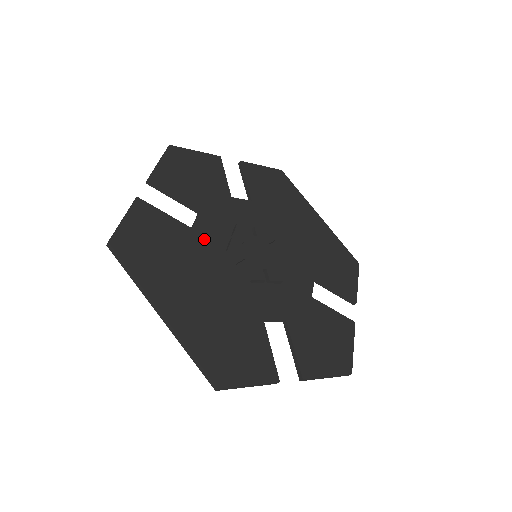
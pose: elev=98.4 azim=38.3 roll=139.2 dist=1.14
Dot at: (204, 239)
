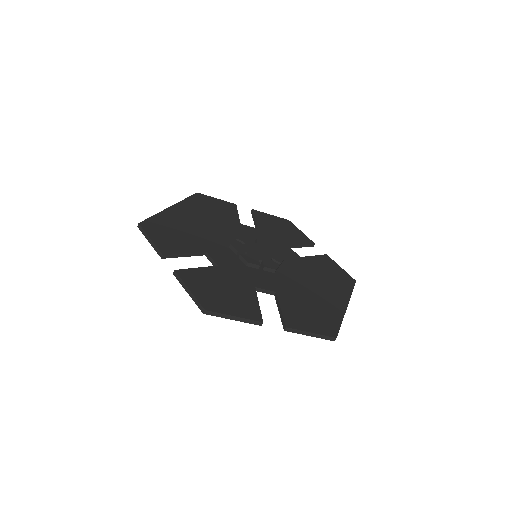
Dot at: (239, 228)
